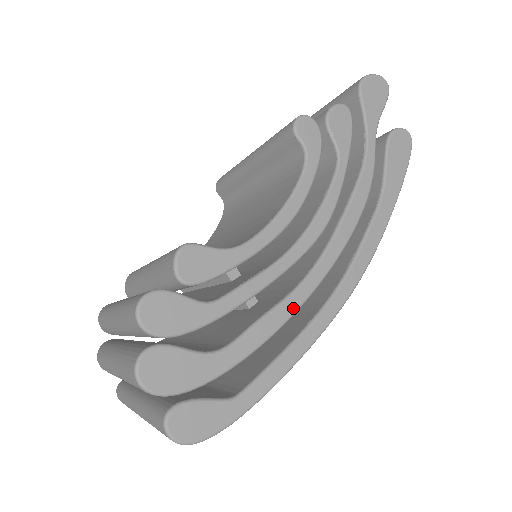
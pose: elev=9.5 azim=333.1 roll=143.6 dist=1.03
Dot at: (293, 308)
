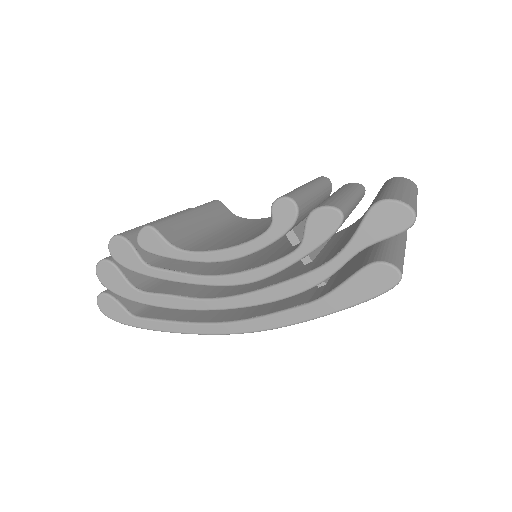
Dot at: (192, 307)
